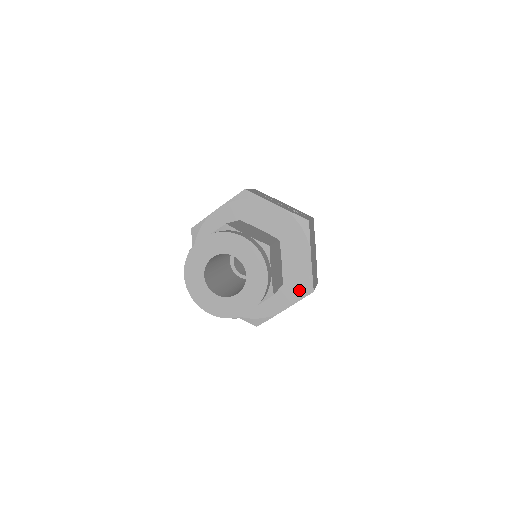
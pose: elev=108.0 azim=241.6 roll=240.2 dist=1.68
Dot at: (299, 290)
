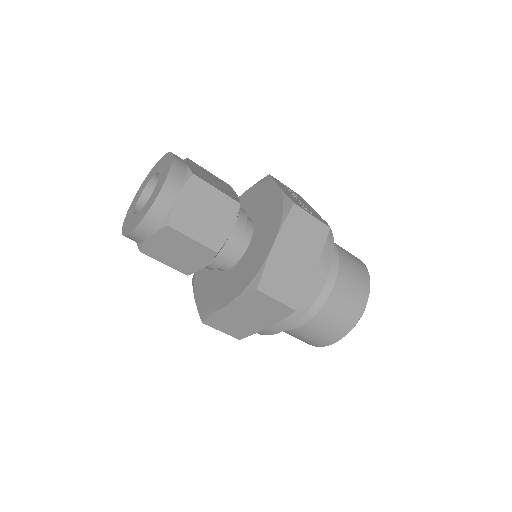
Dot at: (246, 283)
